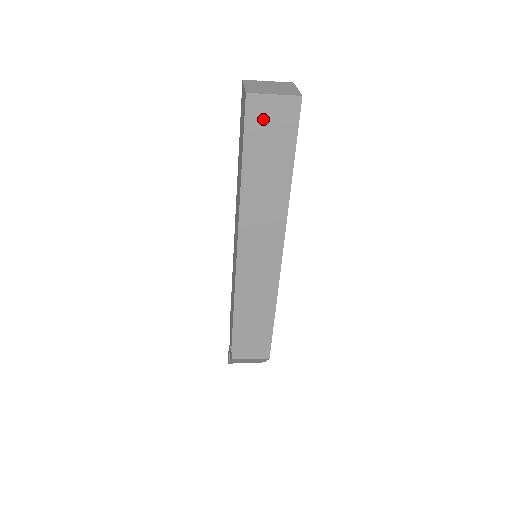
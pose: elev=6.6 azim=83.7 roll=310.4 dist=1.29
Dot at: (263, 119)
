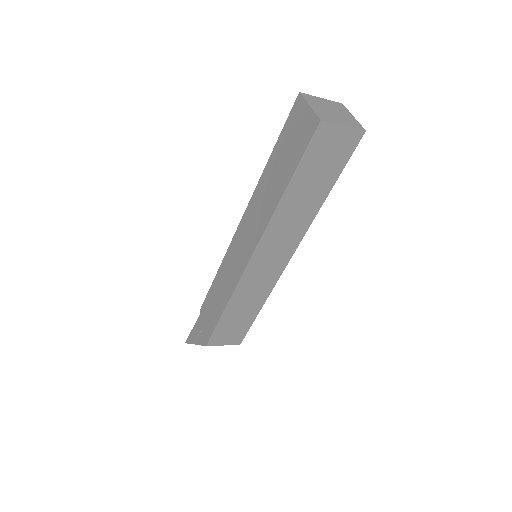
Dot at: (325, 145)
